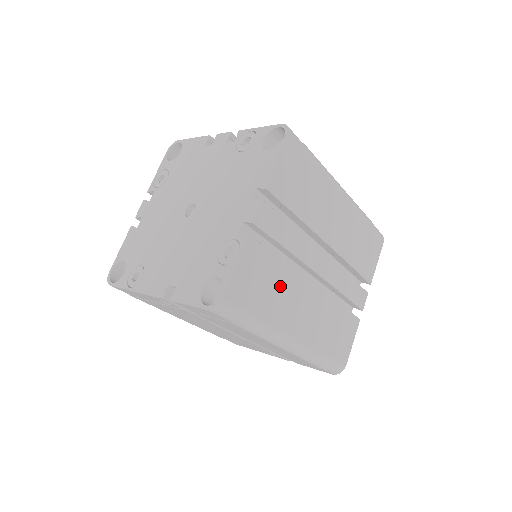
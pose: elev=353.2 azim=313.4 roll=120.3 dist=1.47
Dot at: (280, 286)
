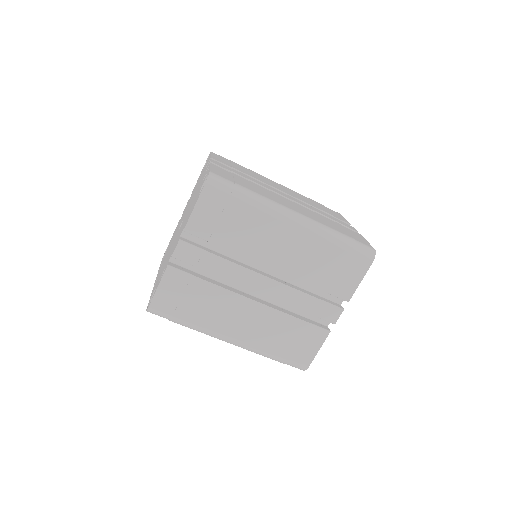
Dot at: (208, 301)
